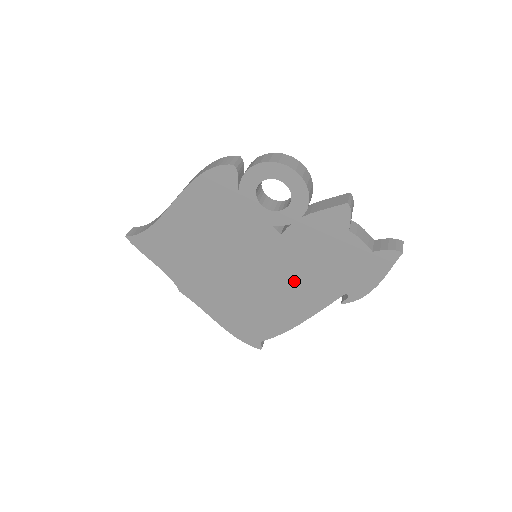
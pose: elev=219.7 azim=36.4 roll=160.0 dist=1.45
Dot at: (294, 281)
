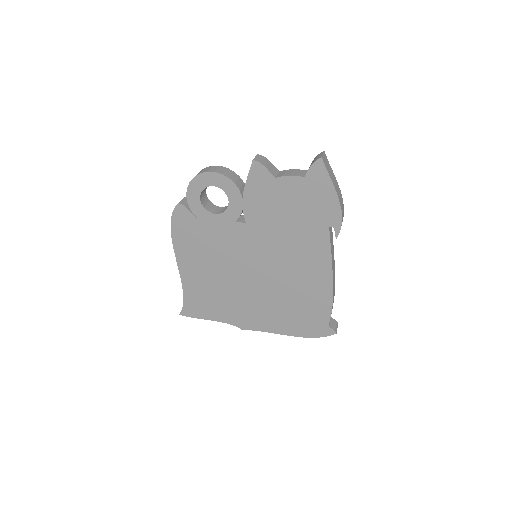
Dot at: (290, 250)
